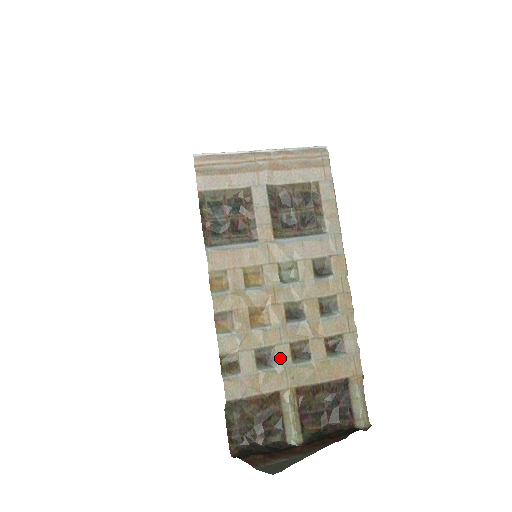
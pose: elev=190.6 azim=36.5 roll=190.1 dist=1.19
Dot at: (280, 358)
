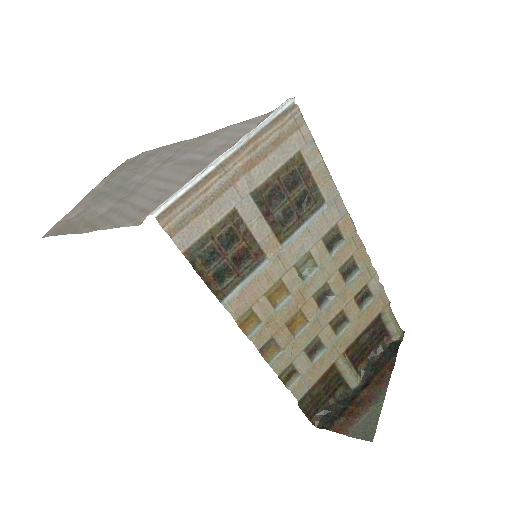
Dot at: (326, 340)
